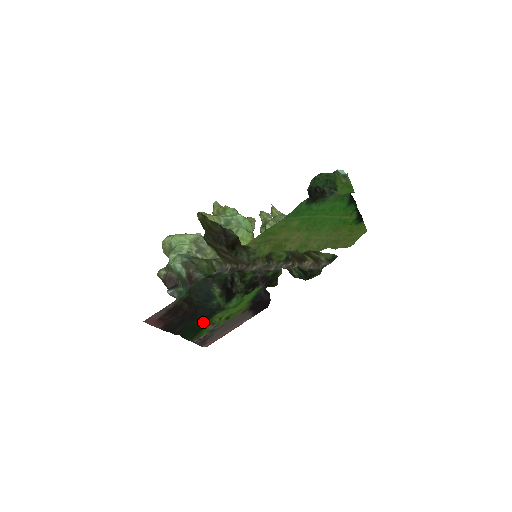
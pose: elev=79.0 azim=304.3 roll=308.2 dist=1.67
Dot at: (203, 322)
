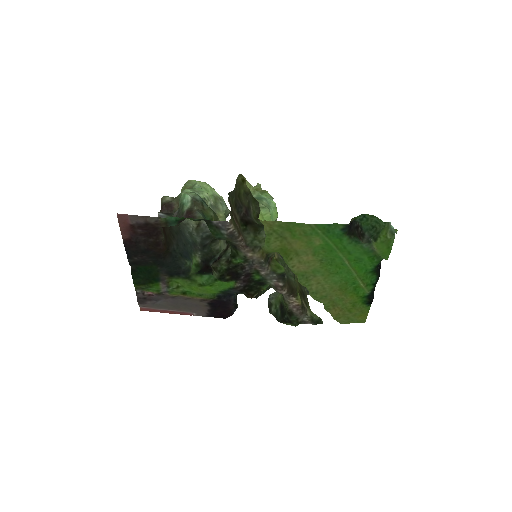
Dot at: (162, 275)
